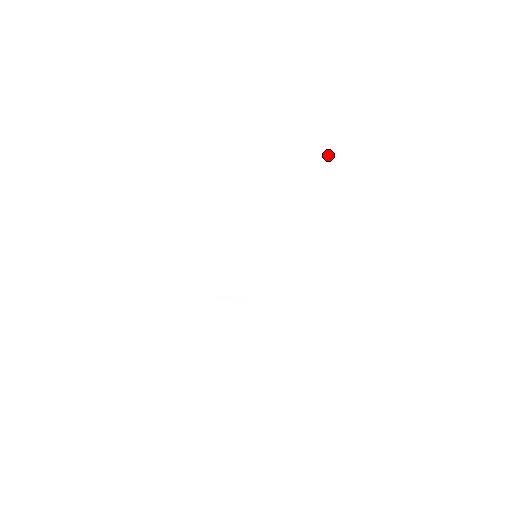
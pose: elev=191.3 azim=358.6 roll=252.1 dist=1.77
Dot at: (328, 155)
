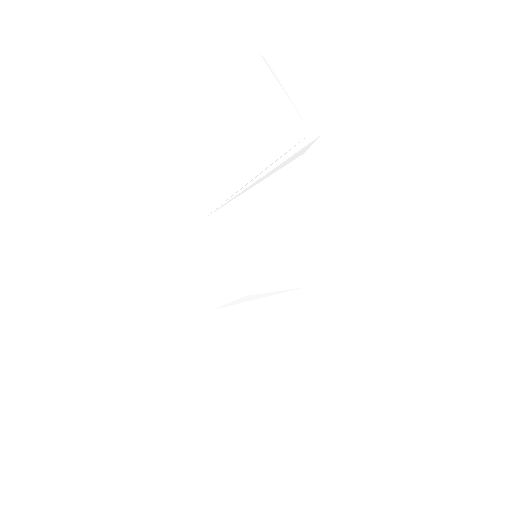
Dot at: (265, 72)
